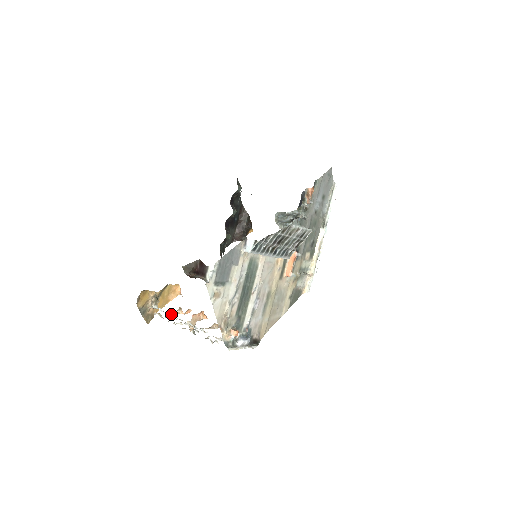
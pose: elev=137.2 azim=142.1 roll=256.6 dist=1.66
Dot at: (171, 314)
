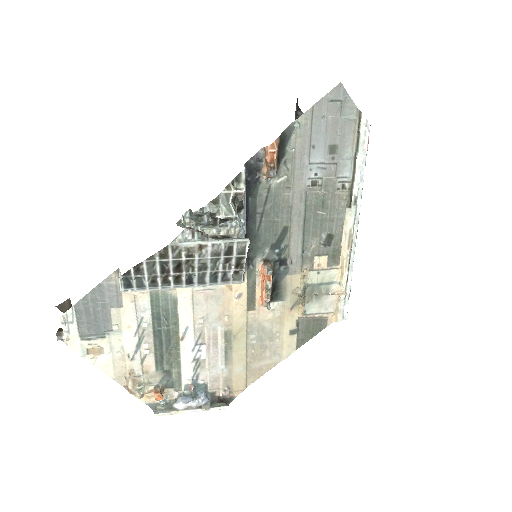
Dot at: occluded
